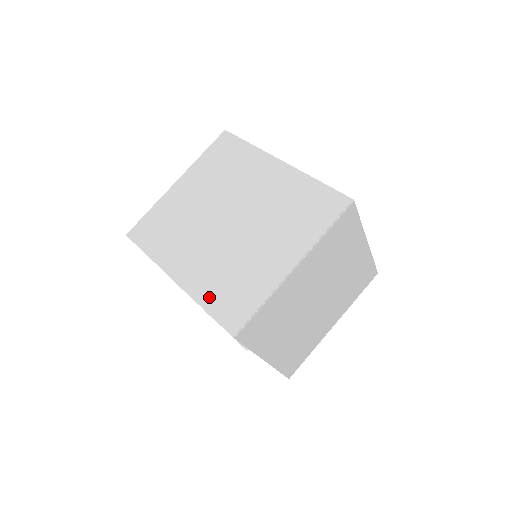
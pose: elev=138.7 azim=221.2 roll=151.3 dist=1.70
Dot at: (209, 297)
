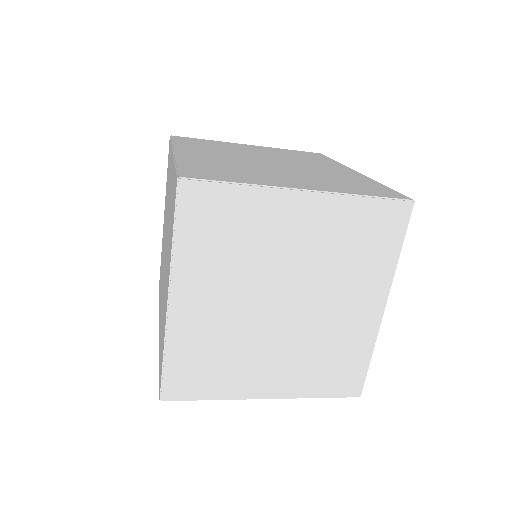
Dot at: (160, 350)
